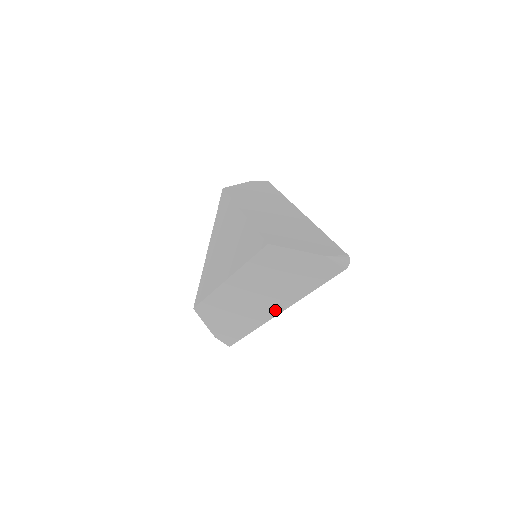
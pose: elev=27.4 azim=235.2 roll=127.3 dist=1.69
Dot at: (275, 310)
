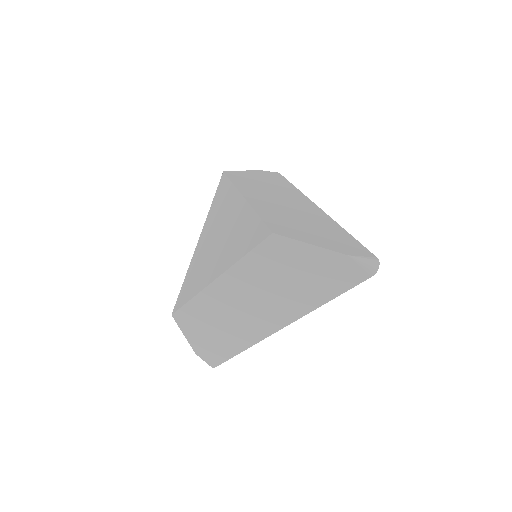
Dot at: (274, 325)
